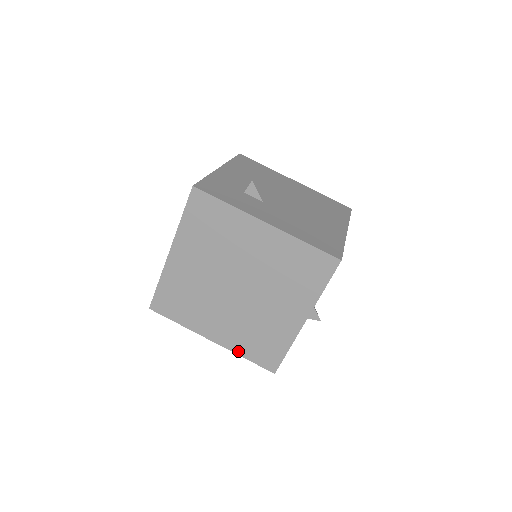
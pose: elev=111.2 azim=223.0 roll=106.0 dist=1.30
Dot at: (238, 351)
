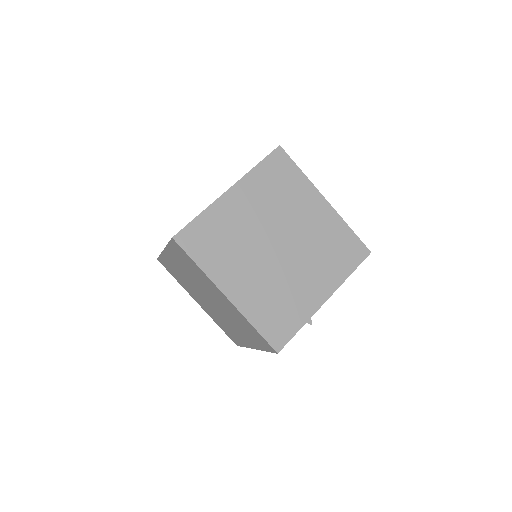
Dot at: (250, 316)
